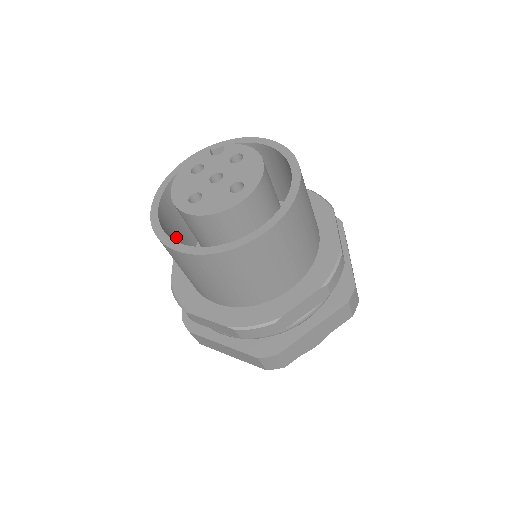
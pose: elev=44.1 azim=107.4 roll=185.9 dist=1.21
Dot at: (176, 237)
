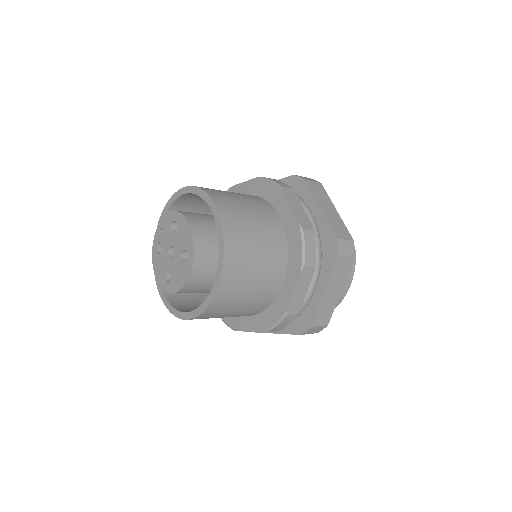
Dot at: occluded
